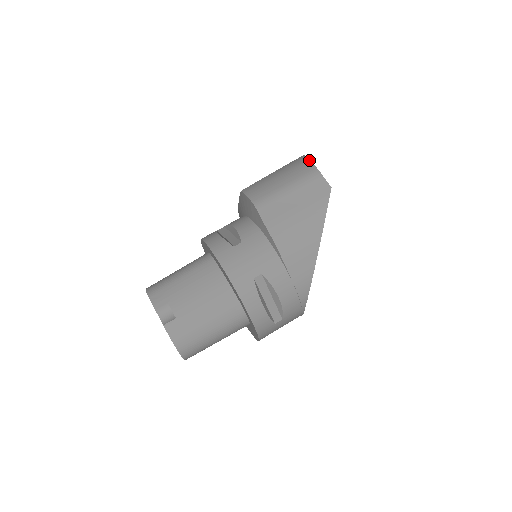
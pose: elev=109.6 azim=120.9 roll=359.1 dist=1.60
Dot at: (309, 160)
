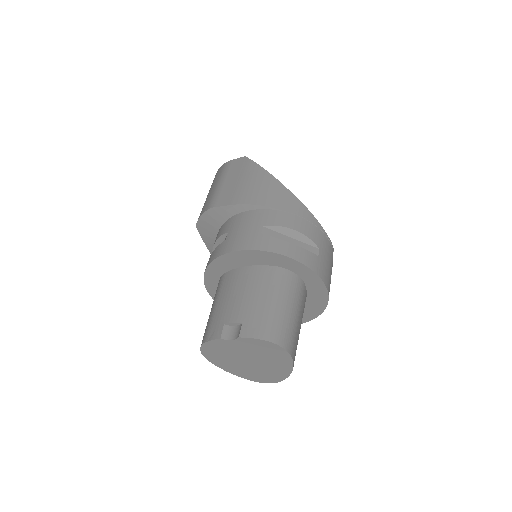
Dot at: (217, 171)
